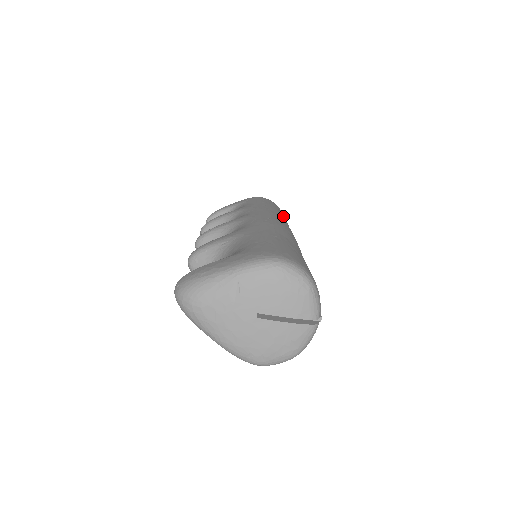
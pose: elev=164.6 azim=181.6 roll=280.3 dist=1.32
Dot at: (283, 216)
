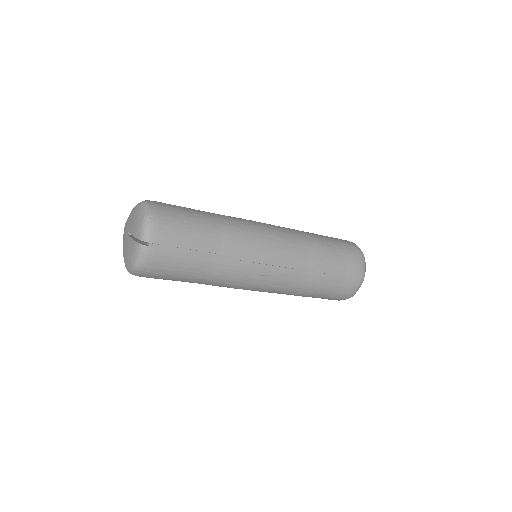
Dot at: (323, 245)
